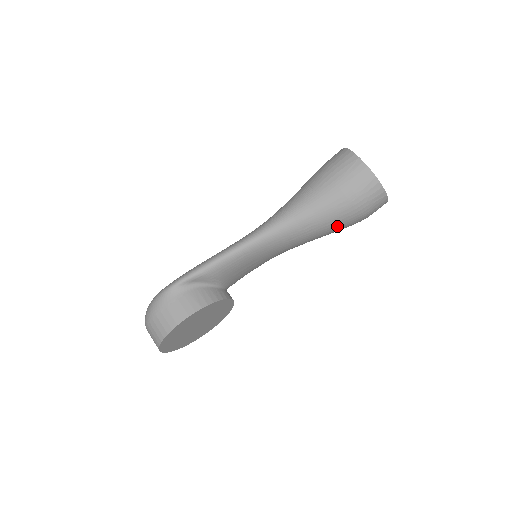
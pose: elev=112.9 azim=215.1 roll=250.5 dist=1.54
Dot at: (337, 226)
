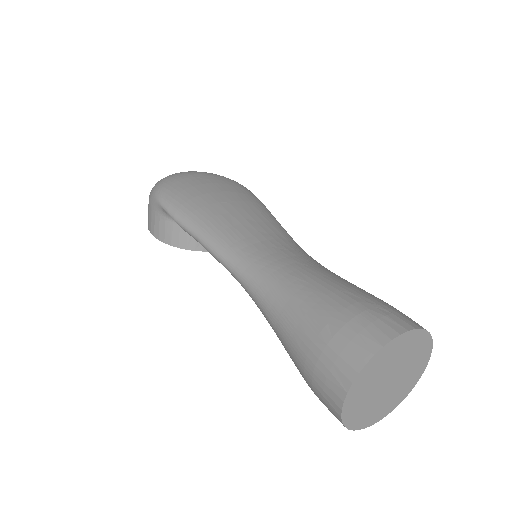
Dot at: occluded
